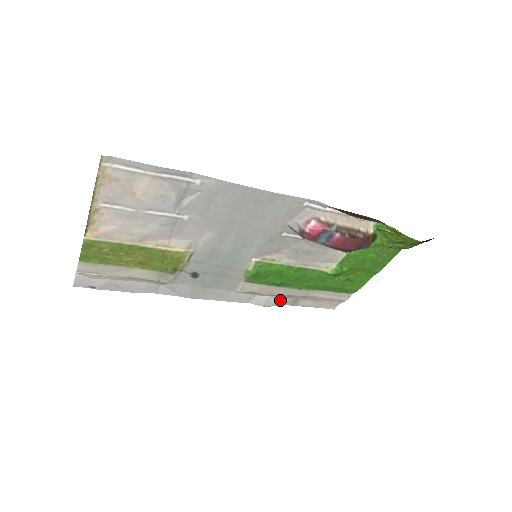
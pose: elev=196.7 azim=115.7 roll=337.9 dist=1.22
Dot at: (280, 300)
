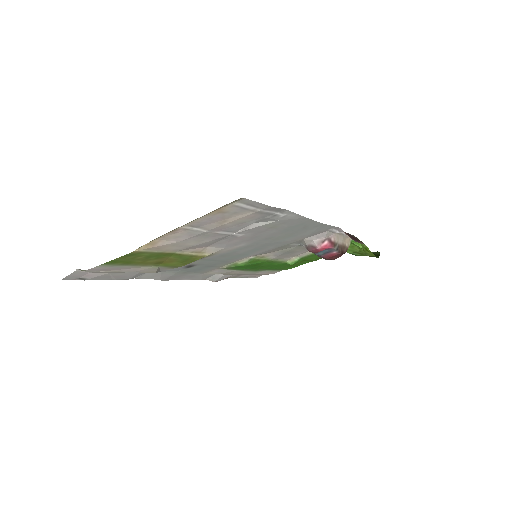
Dot at: (229, 276)
